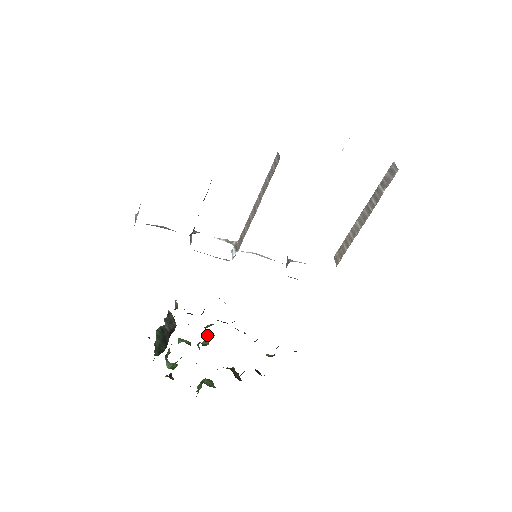
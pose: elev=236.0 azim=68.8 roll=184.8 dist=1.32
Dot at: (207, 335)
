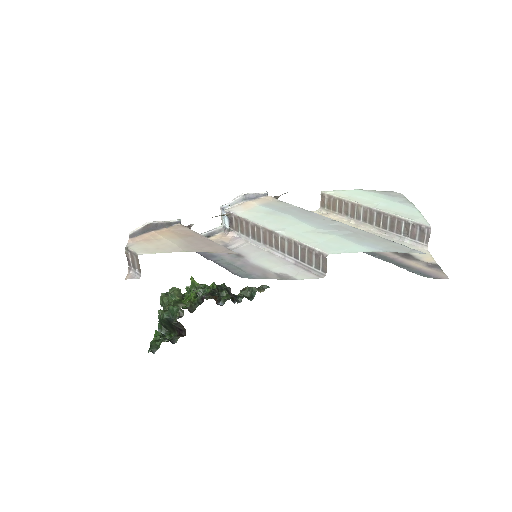
Dot at: (193, 279)
